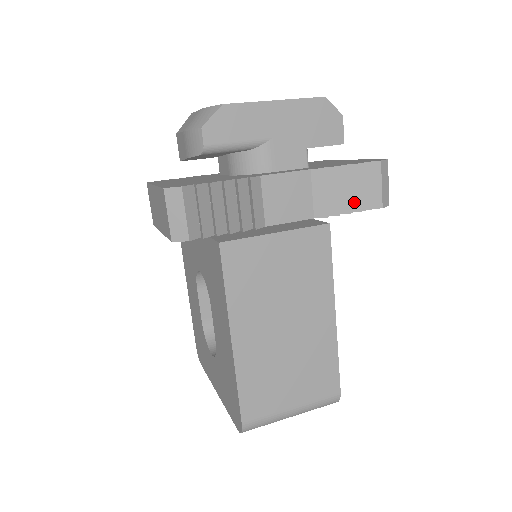
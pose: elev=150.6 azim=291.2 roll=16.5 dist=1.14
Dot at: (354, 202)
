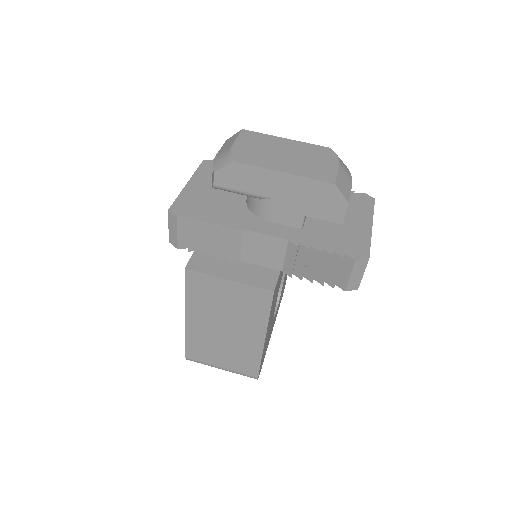
Dot at: (320, 276)
